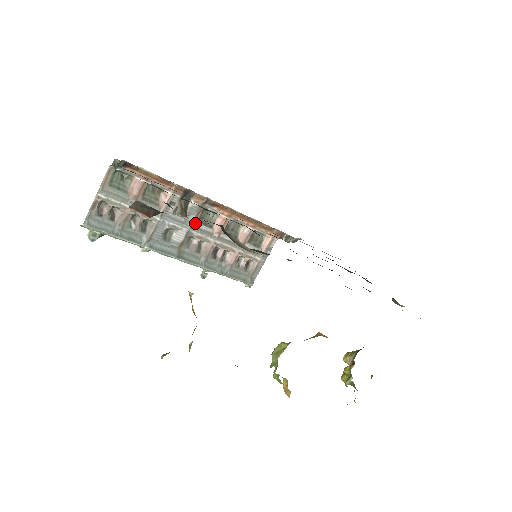
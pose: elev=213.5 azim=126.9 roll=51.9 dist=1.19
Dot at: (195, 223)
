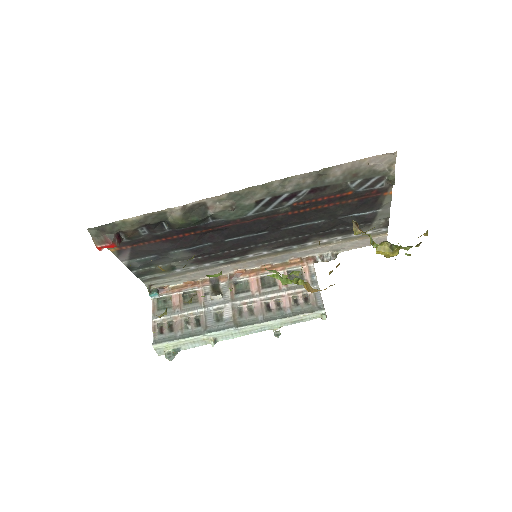
Dot at: (234, 296)
